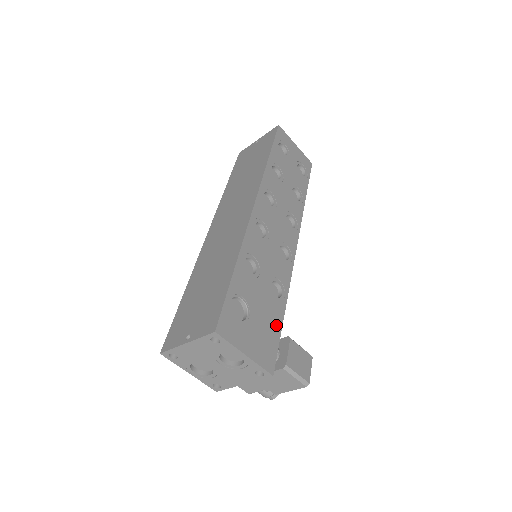
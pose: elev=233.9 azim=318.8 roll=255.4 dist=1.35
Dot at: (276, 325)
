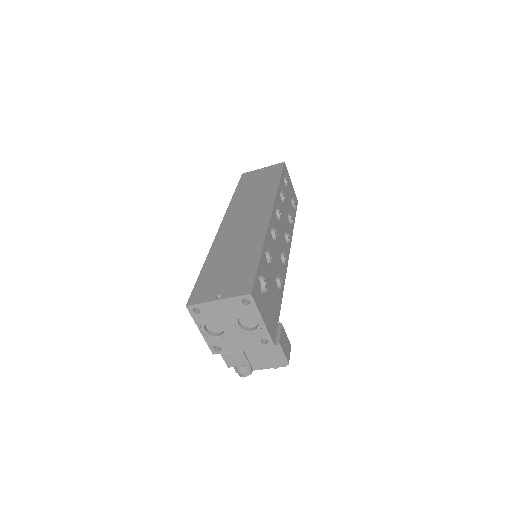
Dot at: (277, 309)
